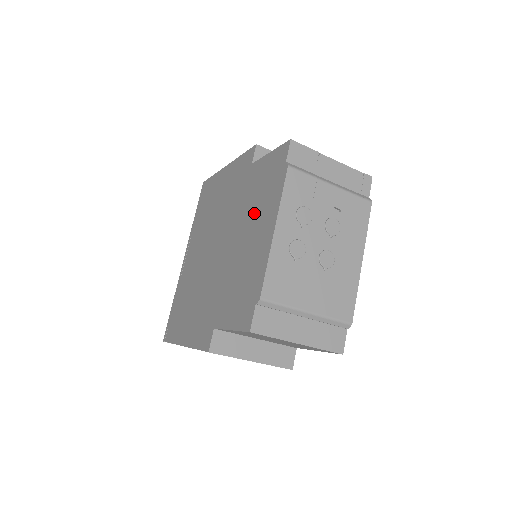
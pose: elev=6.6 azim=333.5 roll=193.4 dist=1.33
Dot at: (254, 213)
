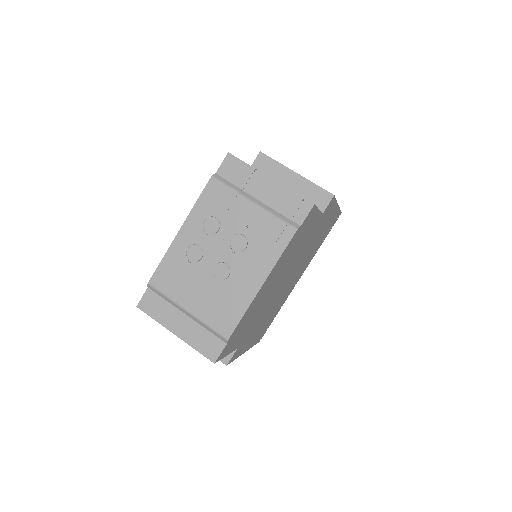
Dot at: occluded
